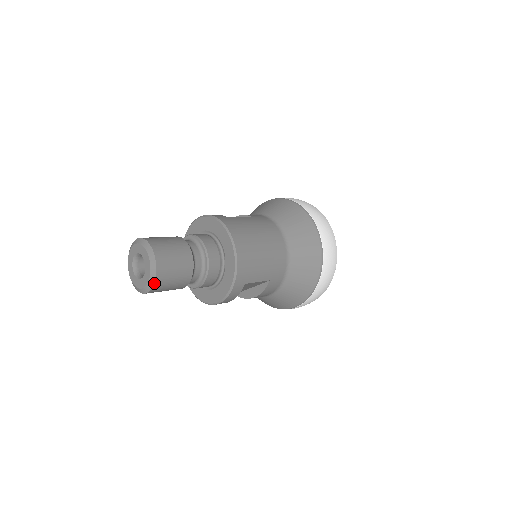
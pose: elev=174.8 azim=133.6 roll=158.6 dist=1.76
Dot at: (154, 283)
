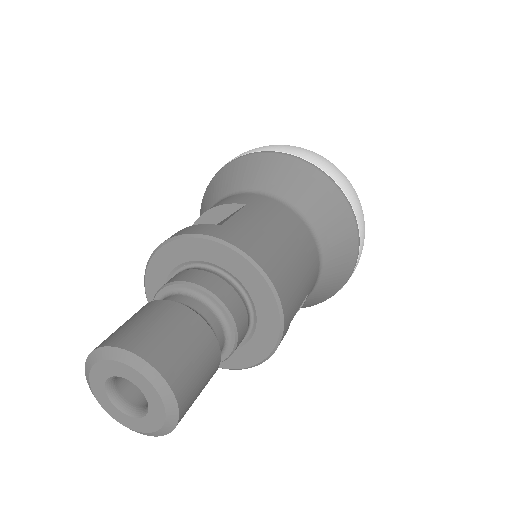
Dot at: (177, 420)
